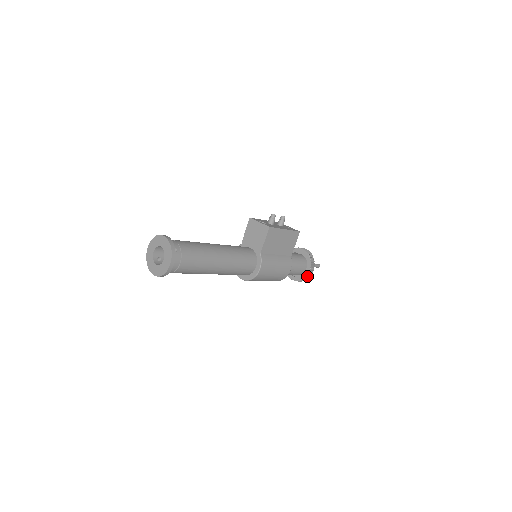
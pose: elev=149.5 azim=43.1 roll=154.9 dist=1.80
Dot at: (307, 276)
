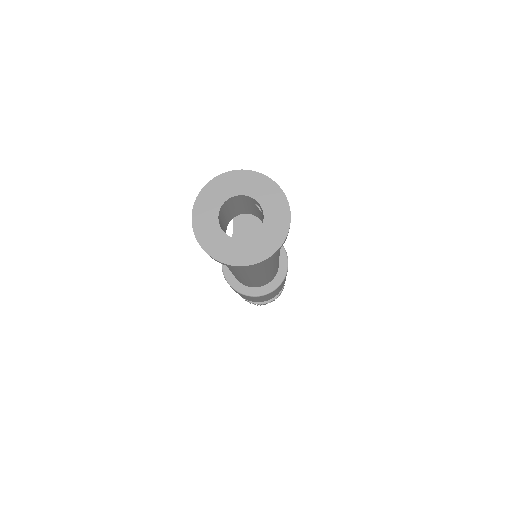
Dot at: (281, 291)
